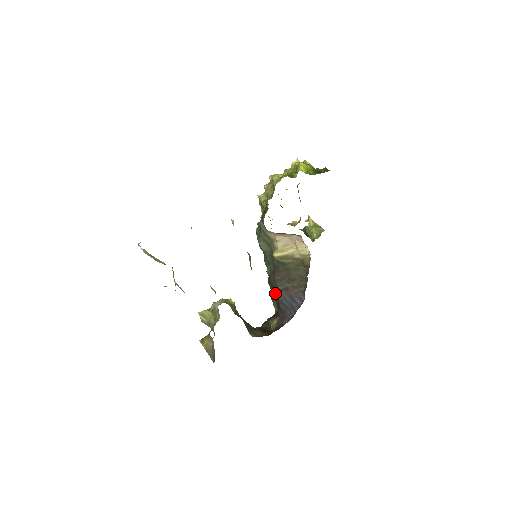
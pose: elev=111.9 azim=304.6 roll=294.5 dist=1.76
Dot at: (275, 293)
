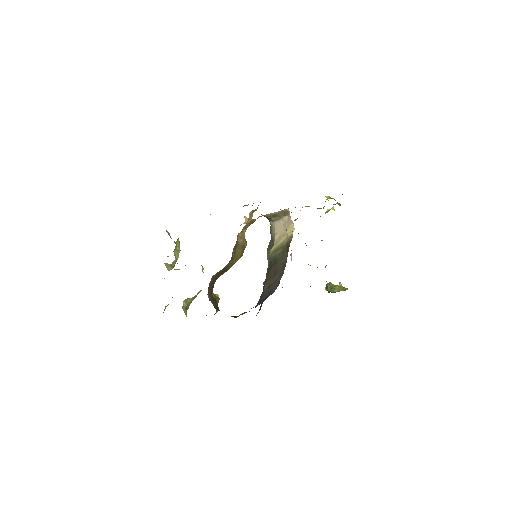
Dot at: (262, 302)
